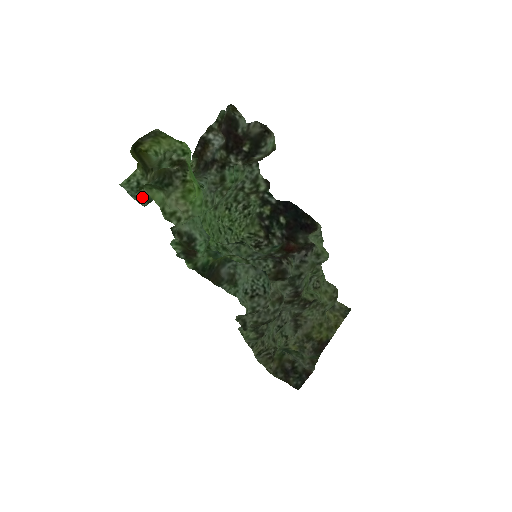
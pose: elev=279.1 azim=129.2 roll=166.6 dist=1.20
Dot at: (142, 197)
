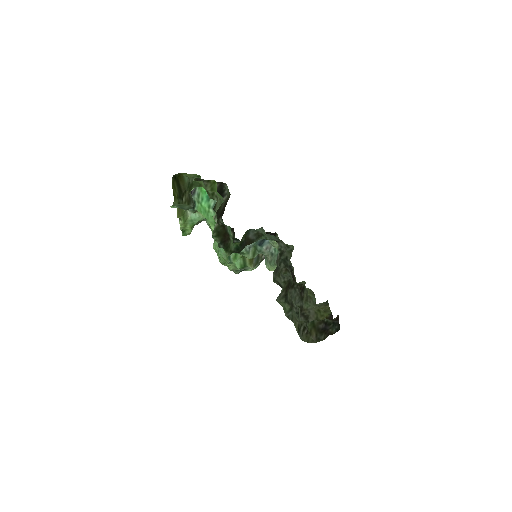
Dot at: occluded
